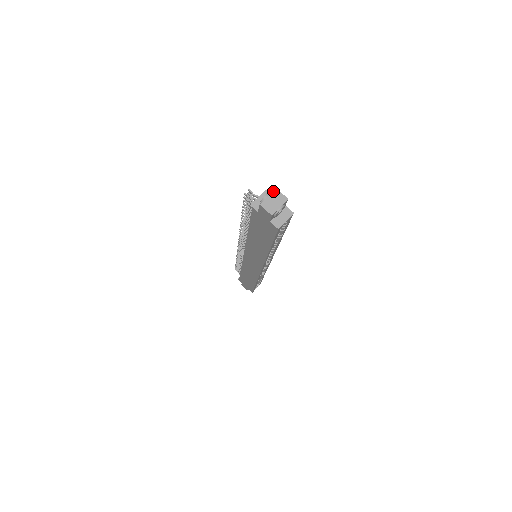
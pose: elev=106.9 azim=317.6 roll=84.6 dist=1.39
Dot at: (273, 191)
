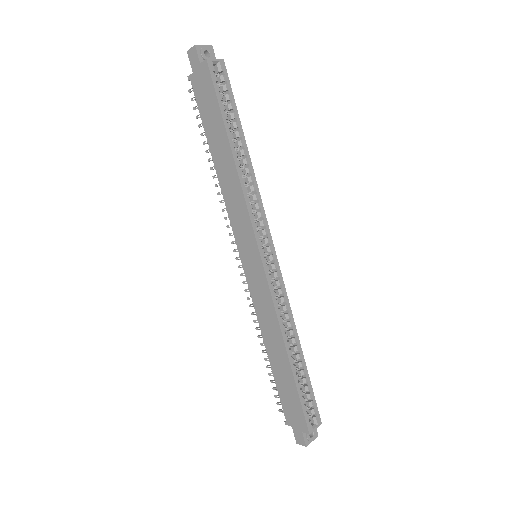
Dot at: occluded
